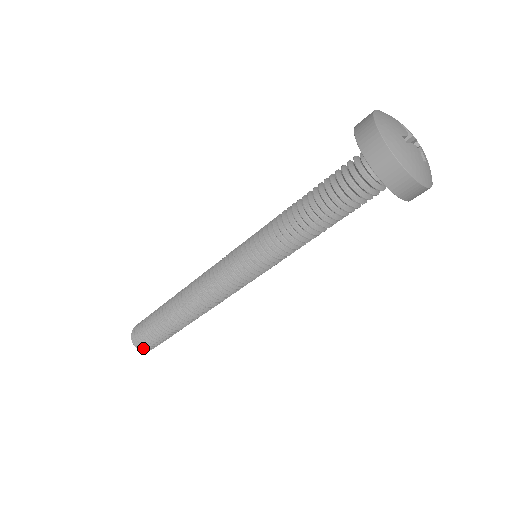
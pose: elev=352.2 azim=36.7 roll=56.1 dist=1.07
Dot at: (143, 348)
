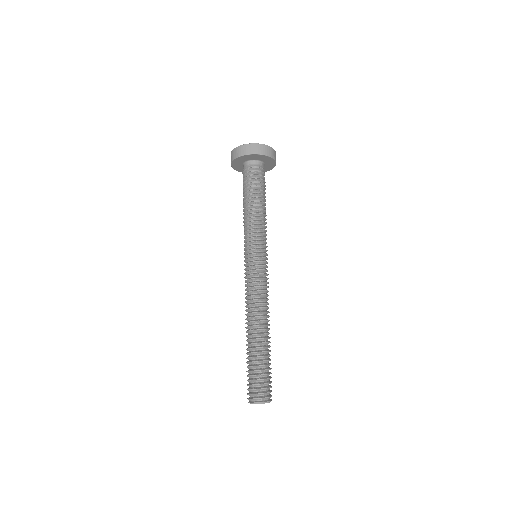
Dot at: (264, 397)
